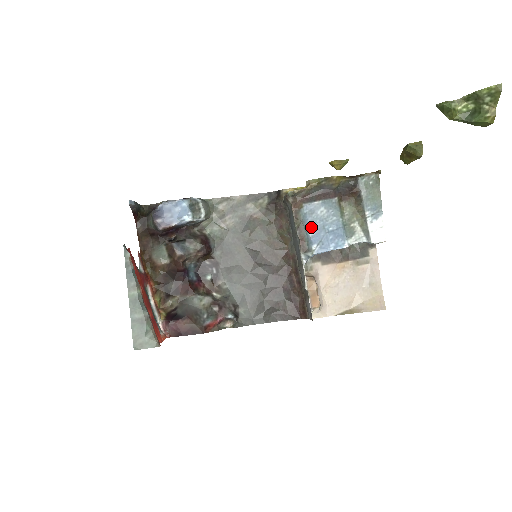
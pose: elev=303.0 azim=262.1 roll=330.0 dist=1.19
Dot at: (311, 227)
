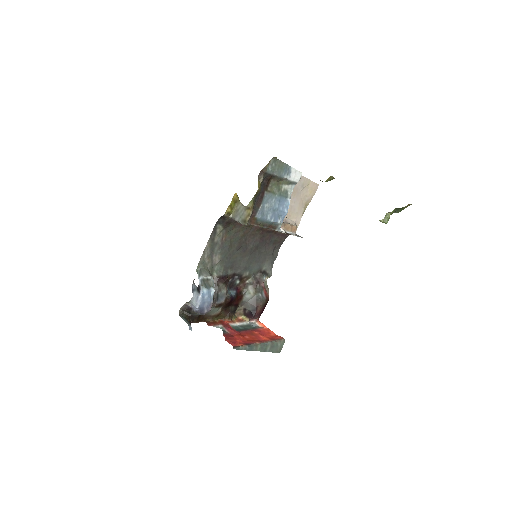
Dot at: (269, 218)
